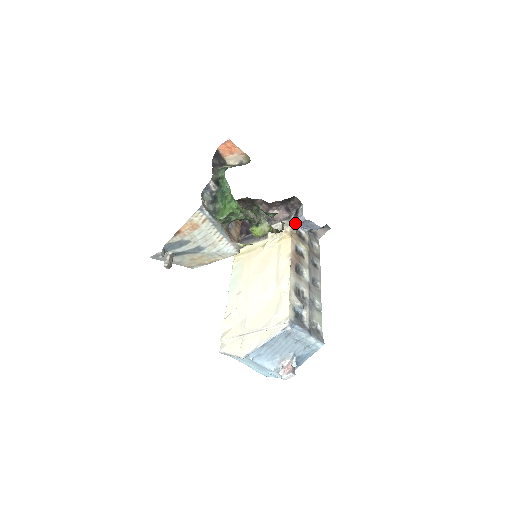
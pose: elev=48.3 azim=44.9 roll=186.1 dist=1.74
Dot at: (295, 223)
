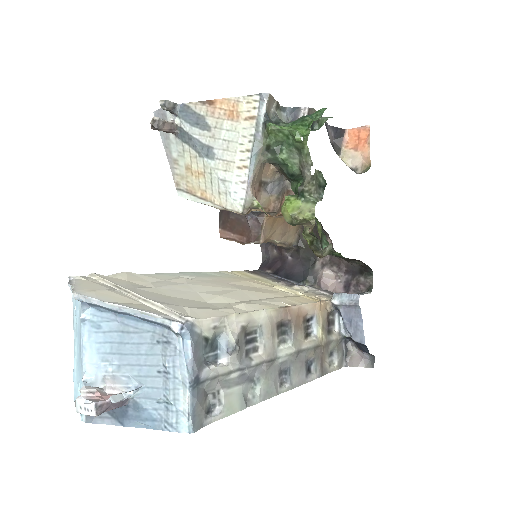
Dot at: (341, 298)
